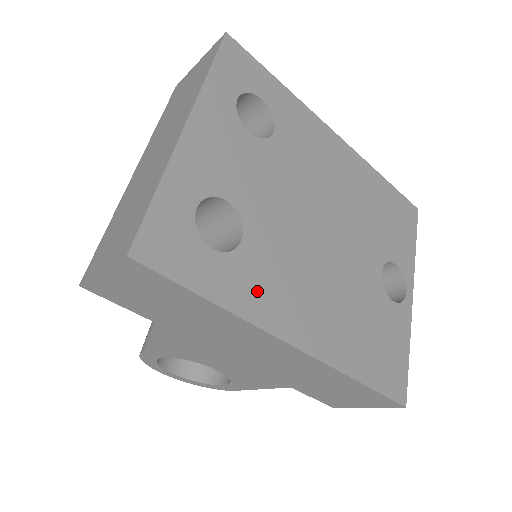
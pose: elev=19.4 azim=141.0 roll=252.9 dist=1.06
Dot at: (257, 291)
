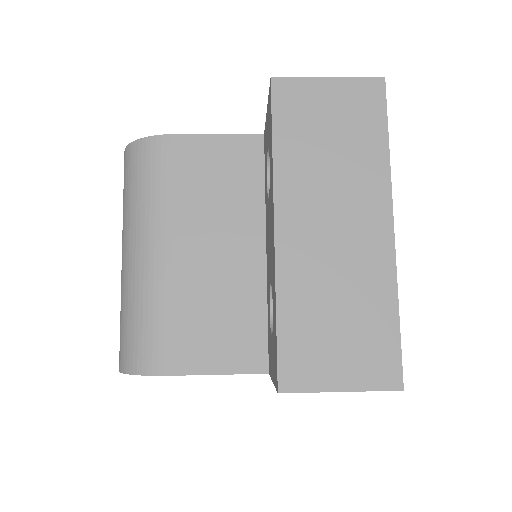
Dot at: occluded
